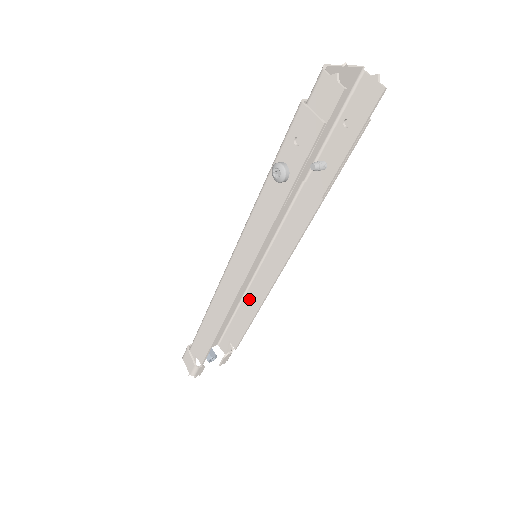
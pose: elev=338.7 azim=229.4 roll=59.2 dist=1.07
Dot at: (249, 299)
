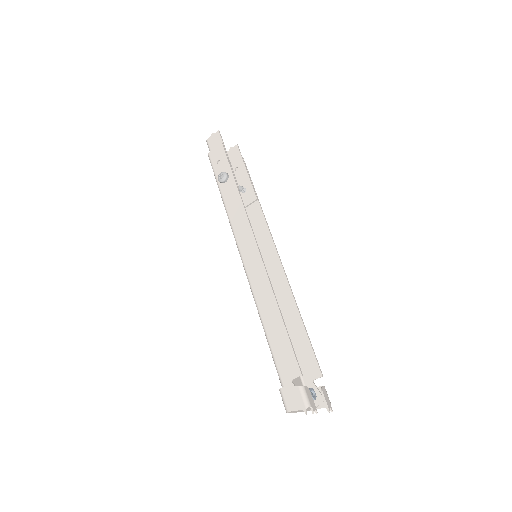
Dot at: (286, 315)
